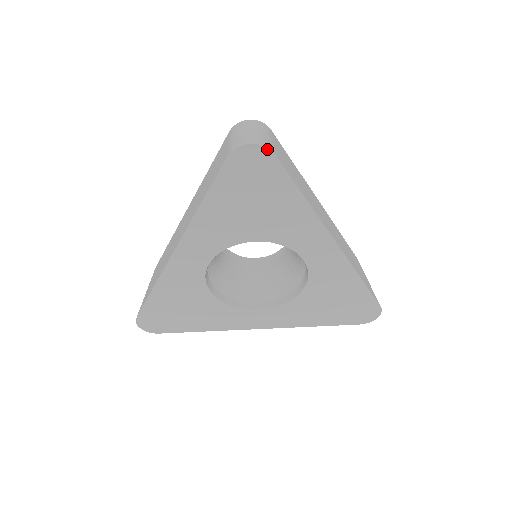
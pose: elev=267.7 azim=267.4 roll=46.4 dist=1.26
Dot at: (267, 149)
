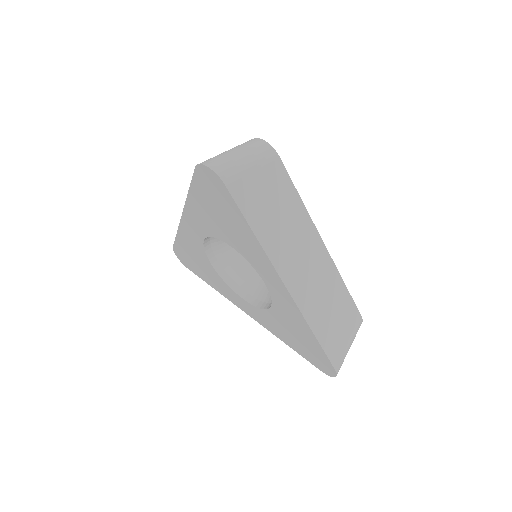
Dot at: (219, 177)
